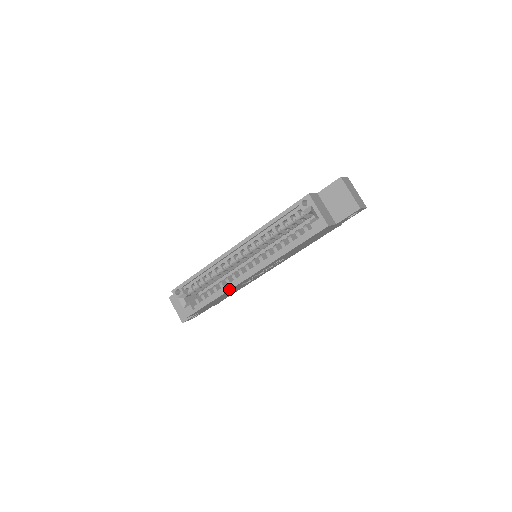
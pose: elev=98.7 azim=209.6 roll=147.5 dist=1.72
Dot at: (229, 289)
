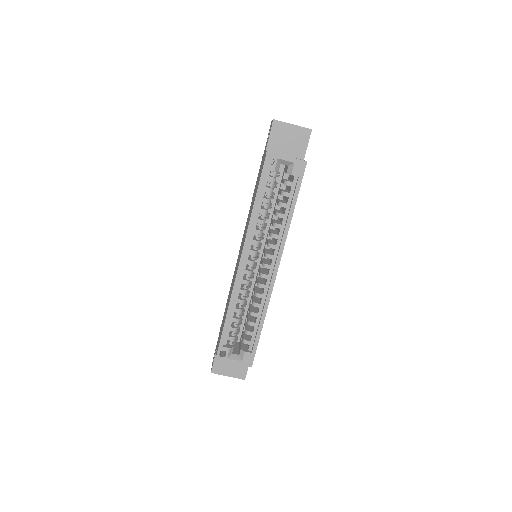
Dot at: (269, 300)
